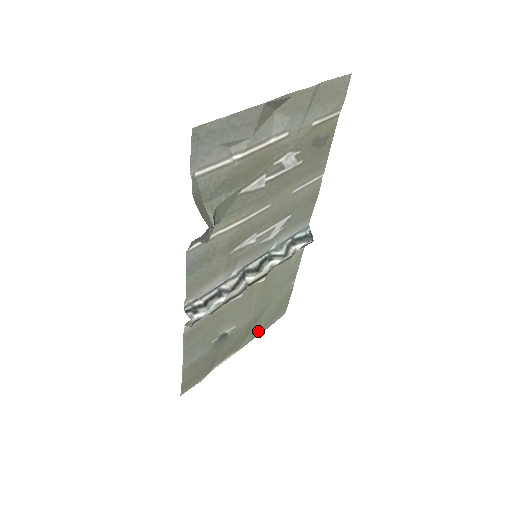
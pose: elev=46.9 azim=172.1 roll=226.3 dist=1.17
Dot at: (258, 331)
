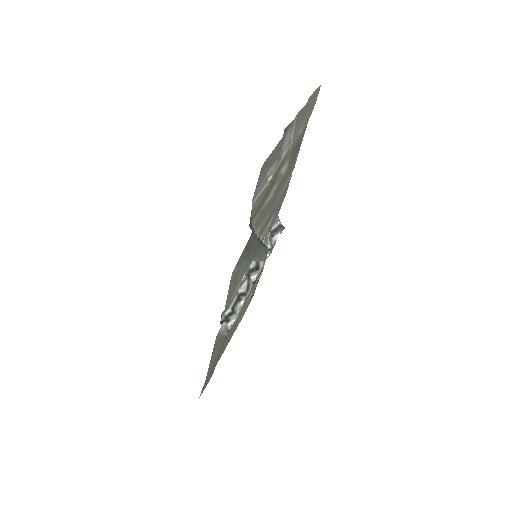
Dot at: occluded
